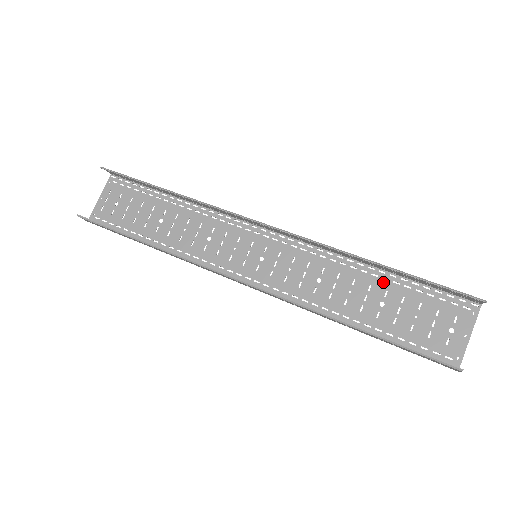
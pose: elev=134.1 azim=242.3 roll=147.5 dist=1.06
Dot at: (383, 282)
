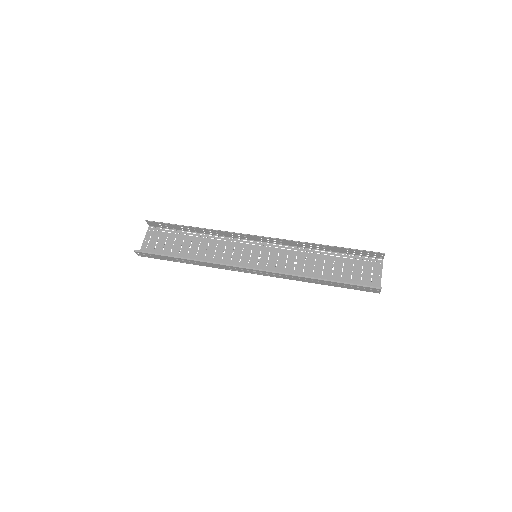
Dot at: (331, 257)
